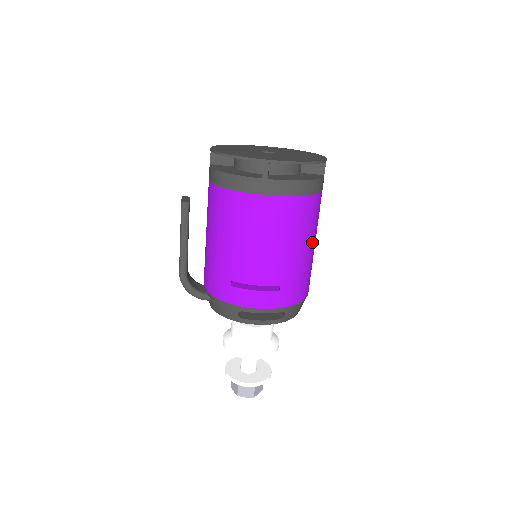
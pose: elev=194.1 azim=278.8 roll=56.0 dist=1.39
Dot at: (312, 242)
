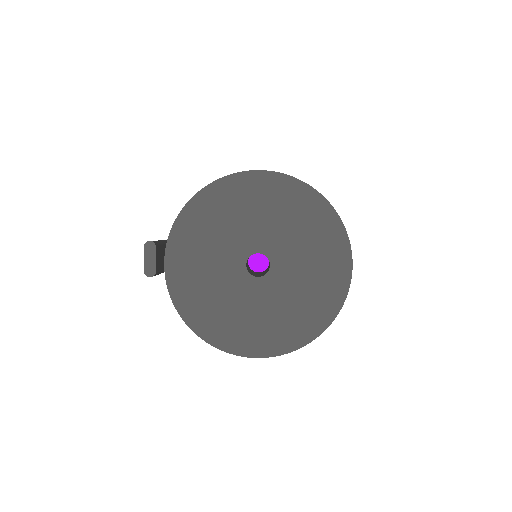
Dot at: occluded
